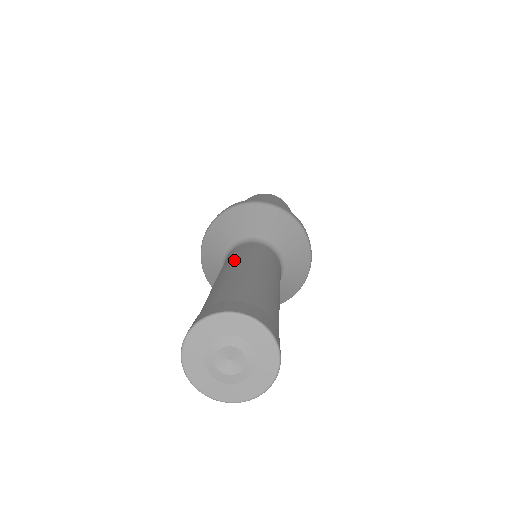
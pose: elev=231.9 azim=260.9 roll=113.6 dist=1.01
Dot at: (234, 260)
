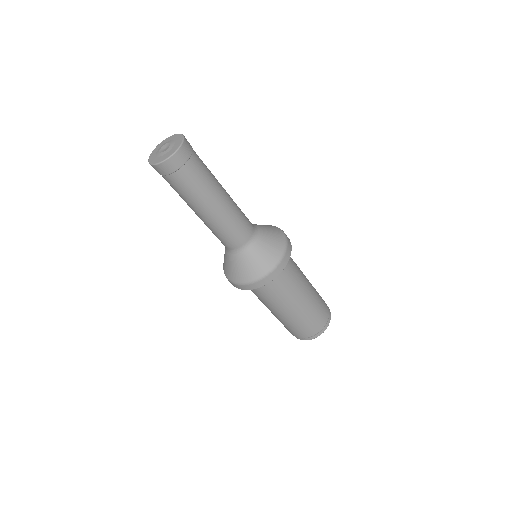
Dot at: occluded
